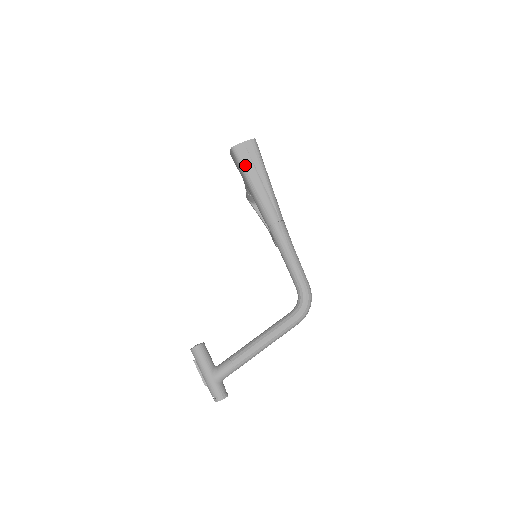
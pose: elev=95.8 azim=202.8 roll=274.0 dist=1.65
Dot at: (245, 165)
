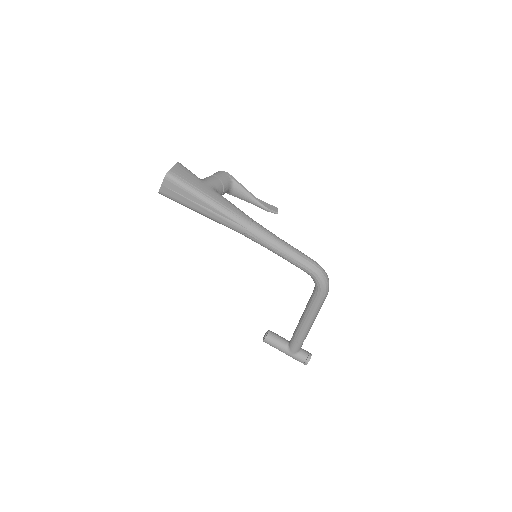
Dot at: (181, 202)
